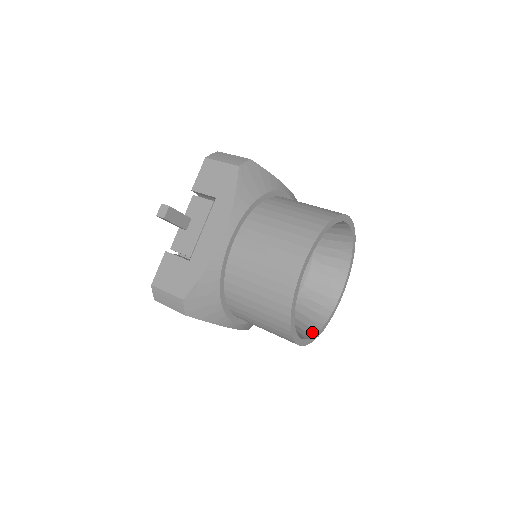
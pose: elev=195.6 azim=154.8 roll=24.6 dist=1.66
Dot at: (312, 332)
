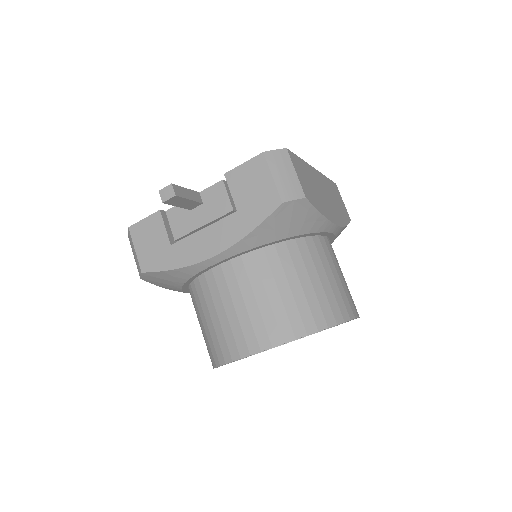
Dot at: occluded
